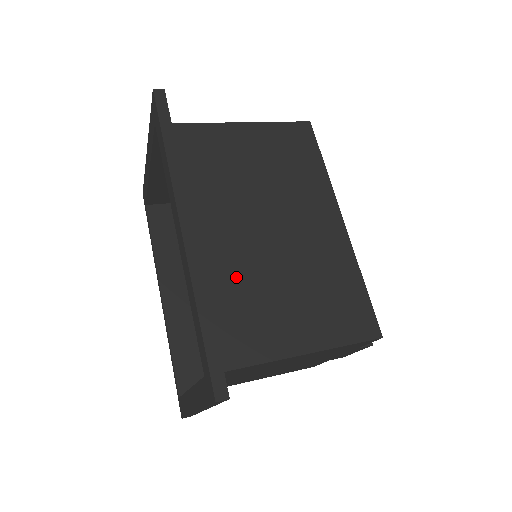
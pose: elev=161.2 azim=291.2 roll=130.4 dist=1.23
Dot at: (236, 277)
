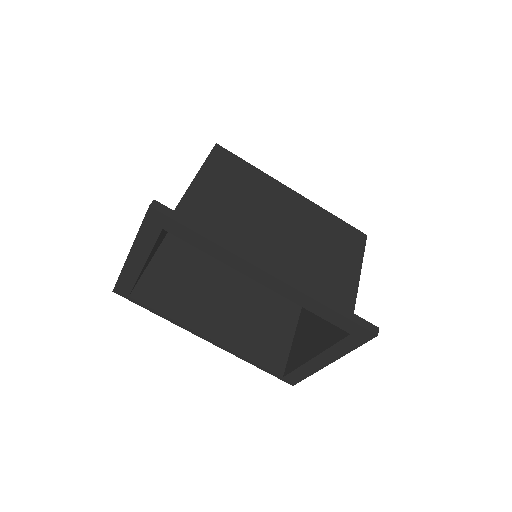
Dot at: (302, 274)
